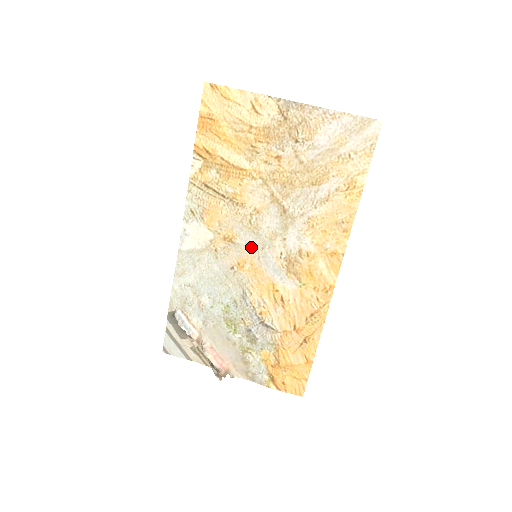
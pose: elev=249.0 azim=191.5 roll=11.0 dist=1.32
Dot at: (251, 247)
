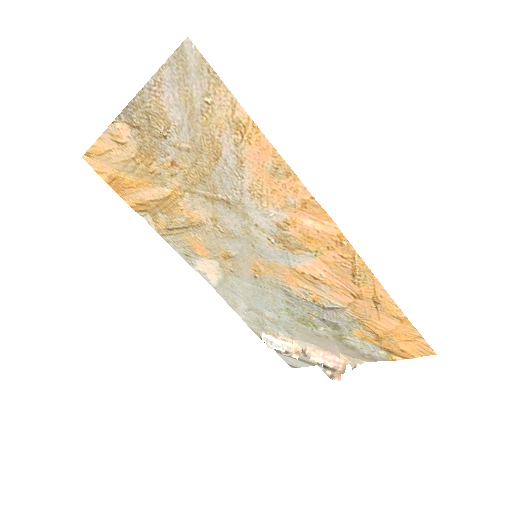
Dot at: (245, 251)
